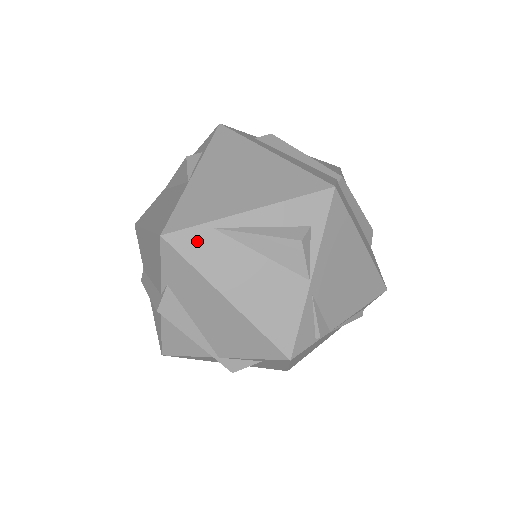
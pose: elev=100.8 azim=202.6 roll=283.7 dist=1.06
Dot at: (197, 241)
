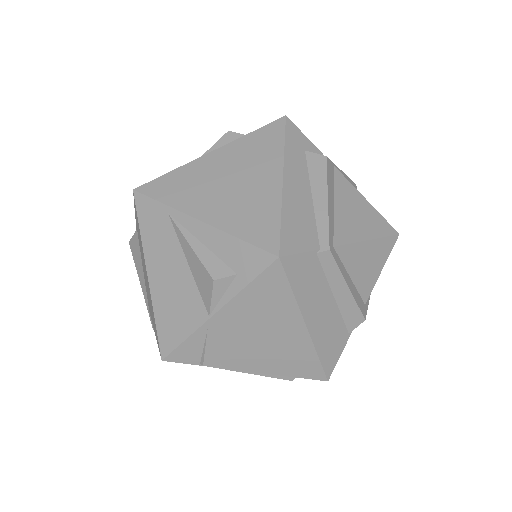
Dot at: (153, 214)
